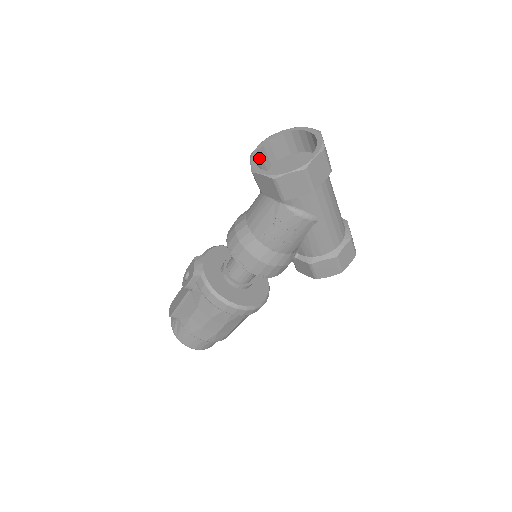
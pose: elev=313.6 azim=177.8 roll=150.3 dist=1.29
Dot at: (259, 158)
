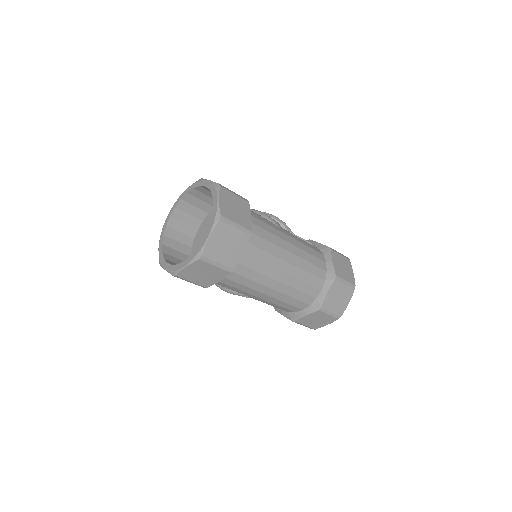
Dot at: (185, 207)
